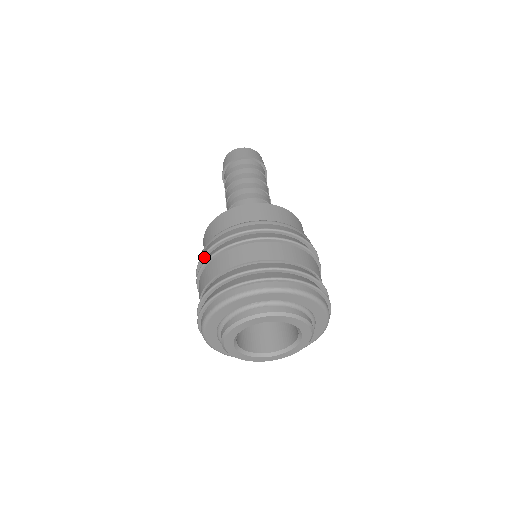
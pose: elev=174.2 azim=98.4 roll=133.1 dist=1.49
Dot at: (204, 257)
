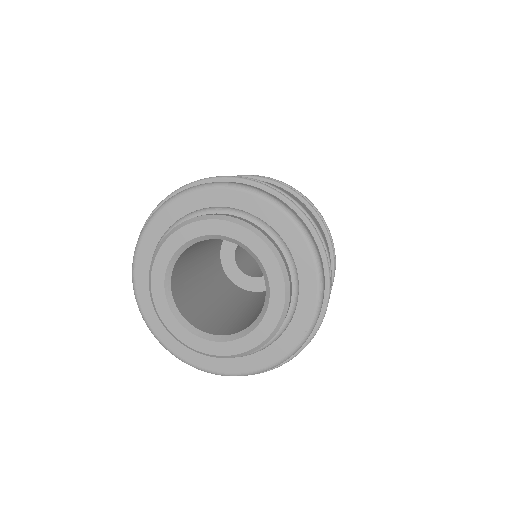
Dot at: occluded
